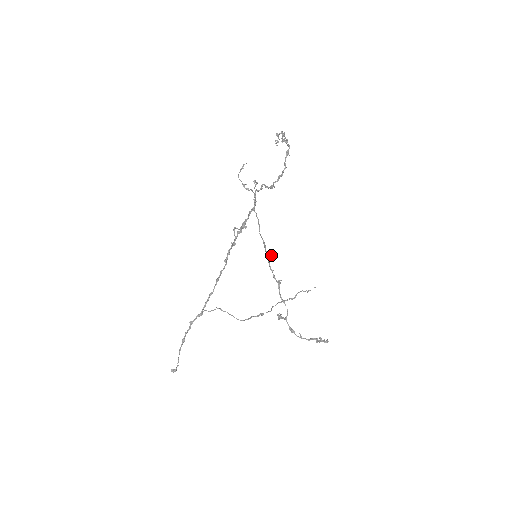
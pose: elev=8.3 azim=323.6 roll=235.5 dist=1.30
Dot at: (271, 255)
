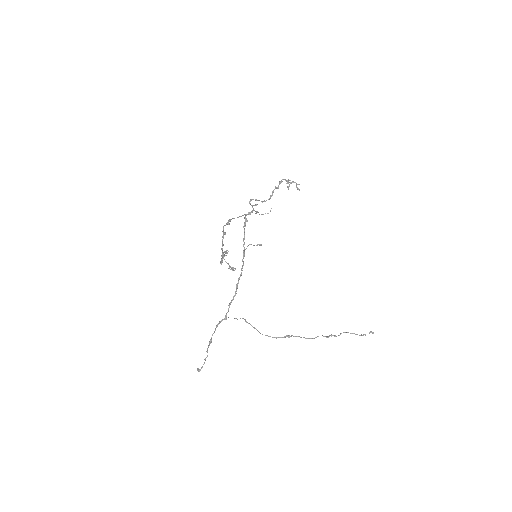
Dot at: (229, 223)
